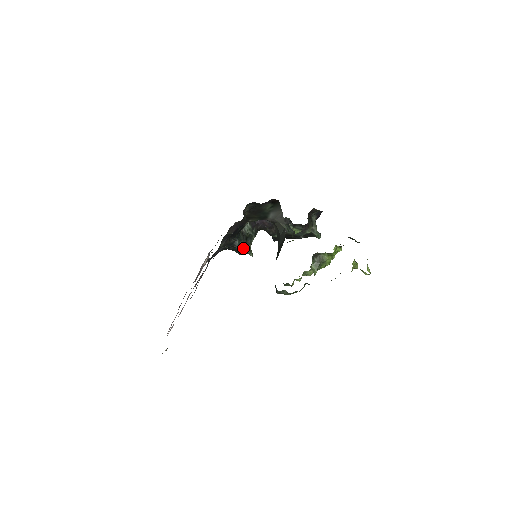
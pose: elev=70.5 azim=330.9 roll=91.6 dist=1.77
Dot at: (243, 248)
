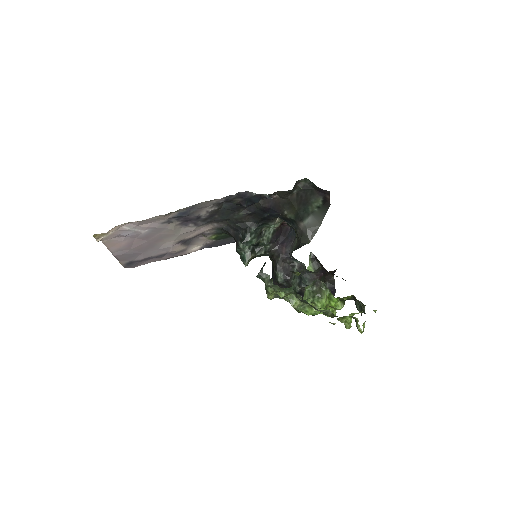
Dot at: (251, 241)
